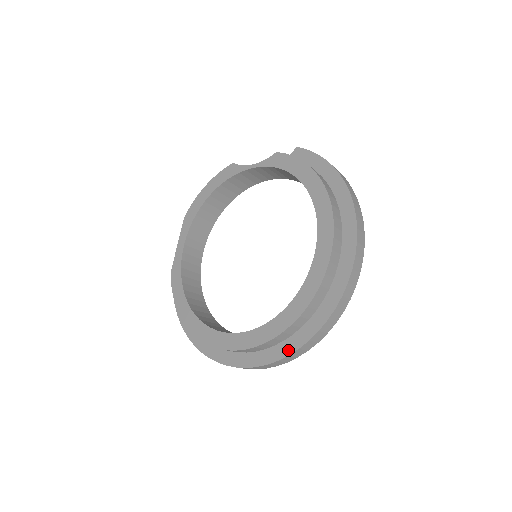
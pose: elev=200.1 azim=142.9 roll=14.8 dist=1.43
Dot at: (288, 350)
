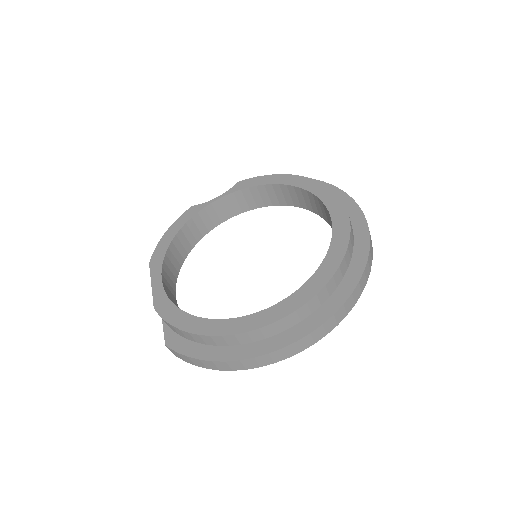
Dot at: (348, 290)
